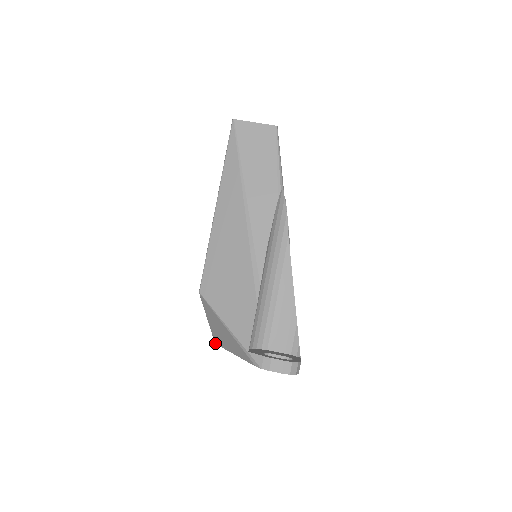
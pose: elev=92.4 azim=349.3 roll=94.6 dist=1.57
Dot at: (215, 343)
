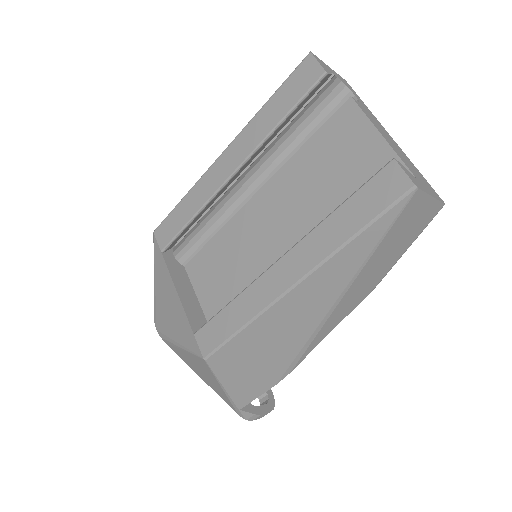
Dot at: (162, 339)
